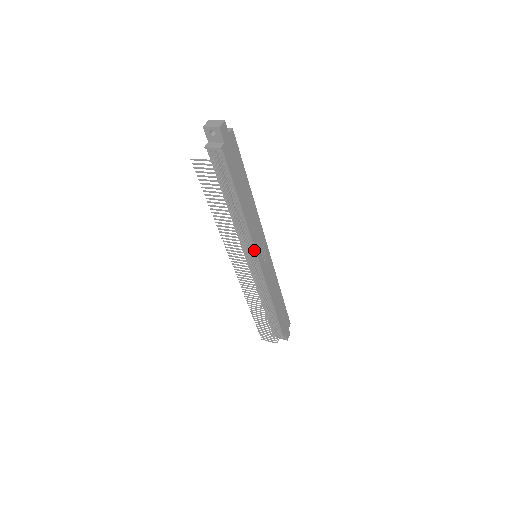
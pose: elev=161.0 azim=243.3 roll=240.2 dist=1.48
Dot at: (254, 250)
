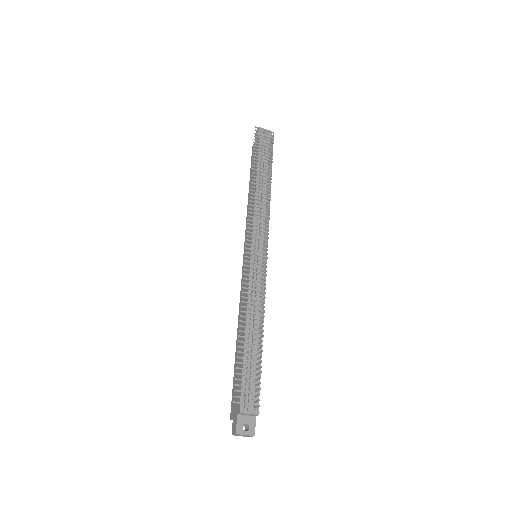
Dot at: occluded
